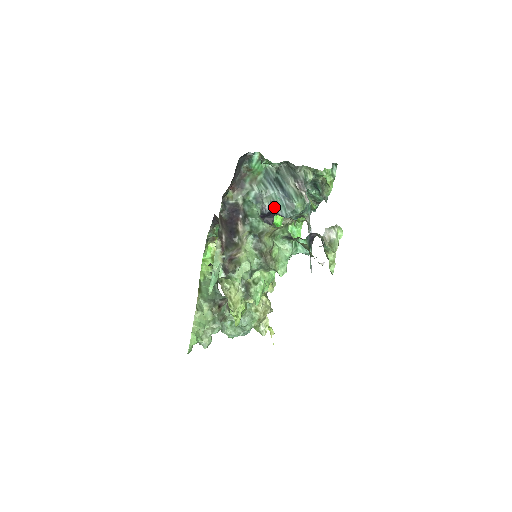
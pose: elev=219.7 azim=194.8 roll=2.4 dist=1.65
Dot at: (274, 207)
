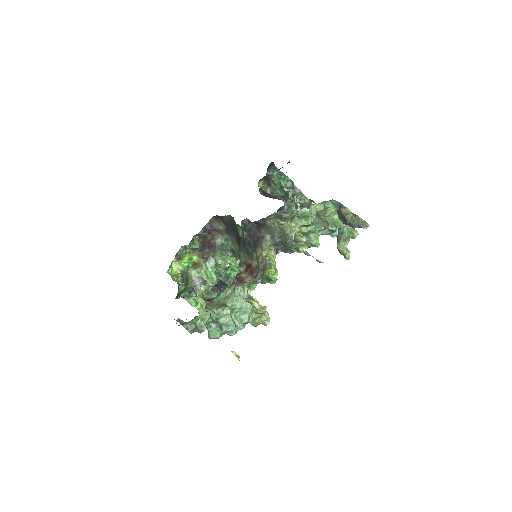
Dot at: (290, 210)
